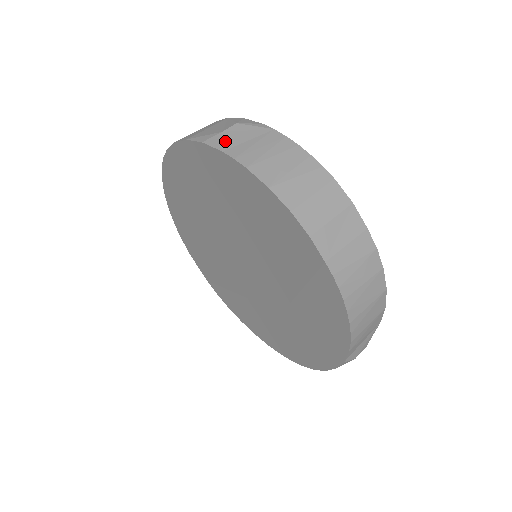
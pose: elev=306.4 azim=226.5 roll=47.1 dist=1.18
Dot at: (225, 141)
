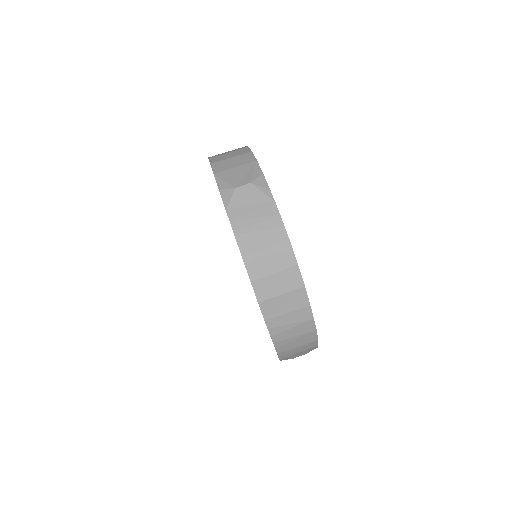
Dot at: (233, 200)
